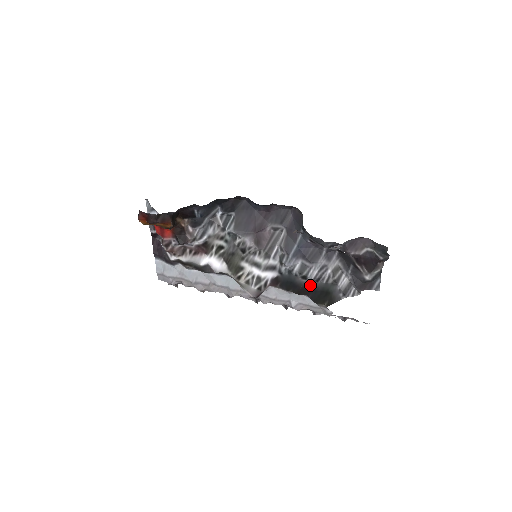
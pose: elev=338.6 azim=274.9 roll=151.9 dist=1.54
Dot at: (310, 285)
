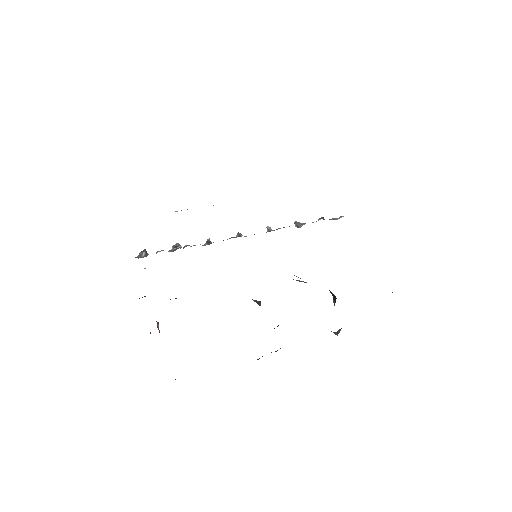
Dot at: occluded
